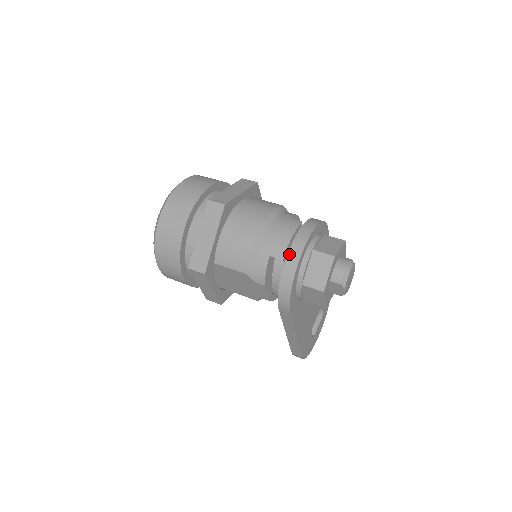
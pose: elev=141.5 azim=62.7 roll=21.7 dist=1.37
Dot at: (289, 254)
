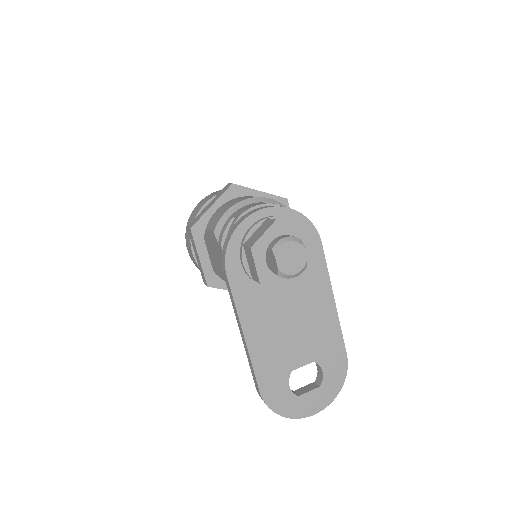
Dot at: (245, 215)
